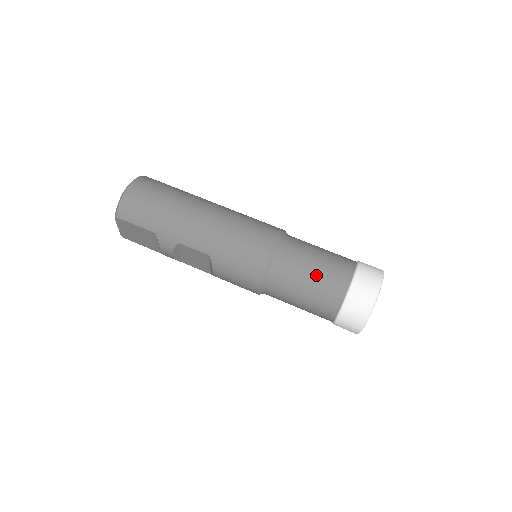
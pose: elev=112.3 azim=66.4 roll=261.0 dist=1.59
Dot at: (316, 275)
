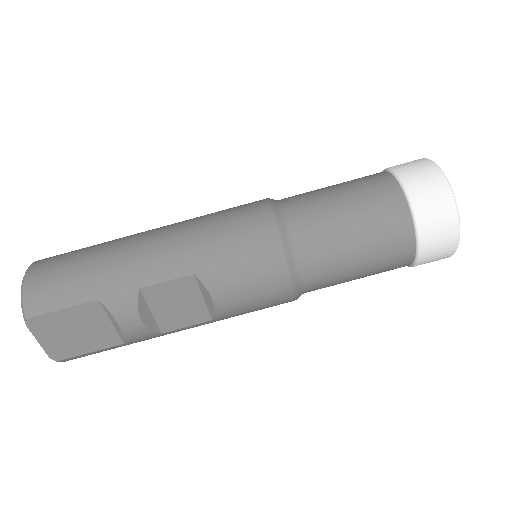
Dot at: (349, 200)
